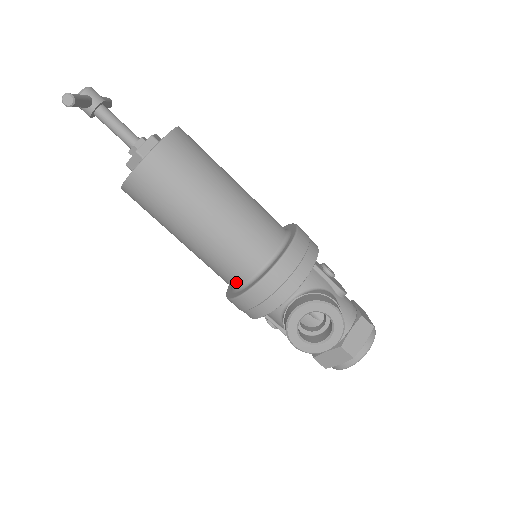
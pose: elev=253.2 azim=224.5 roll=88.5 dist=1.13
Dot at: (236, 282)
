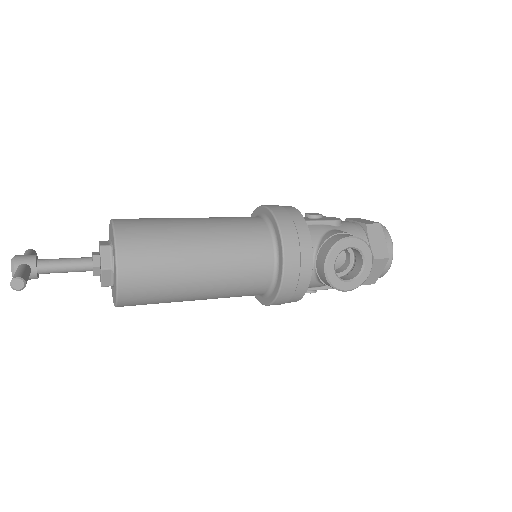
Dot at: (264, 288)
